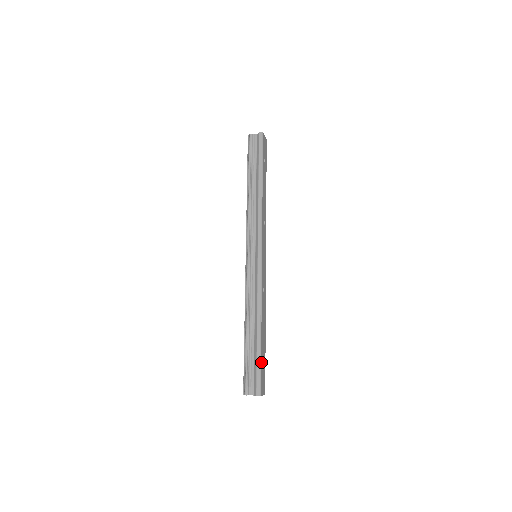
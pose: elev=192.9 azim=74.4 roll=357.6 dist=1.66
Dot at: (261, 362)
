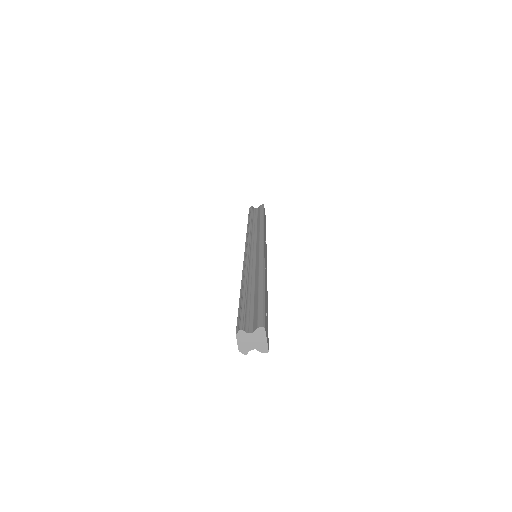
Dot at: (264, 305)
